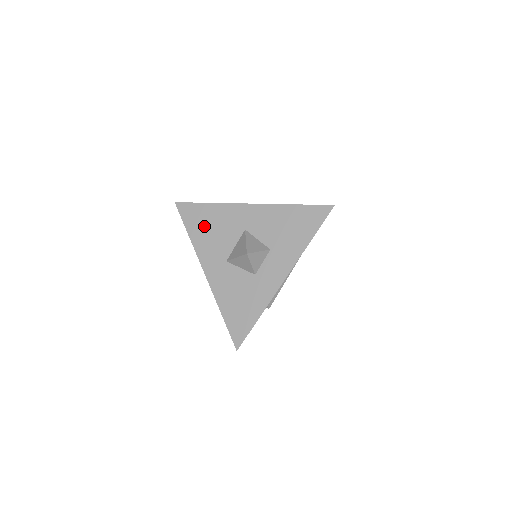
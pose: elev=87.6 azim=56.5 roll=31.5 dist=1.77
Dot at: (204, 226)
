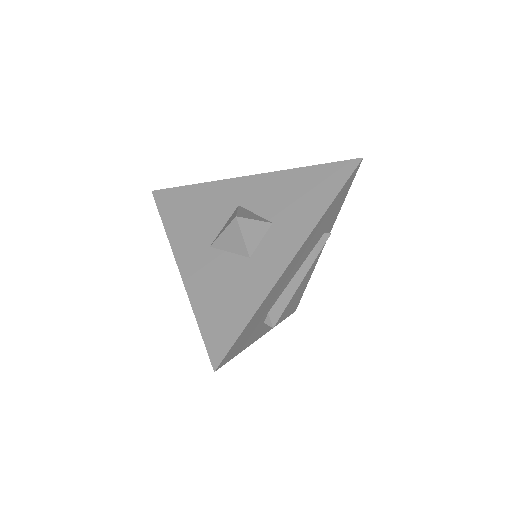
Dot at: (184, 210)
